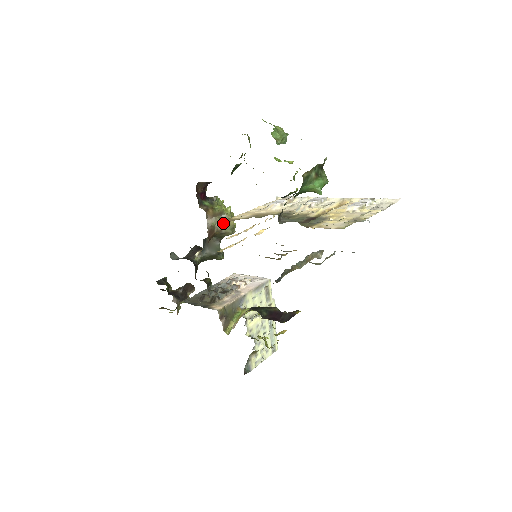
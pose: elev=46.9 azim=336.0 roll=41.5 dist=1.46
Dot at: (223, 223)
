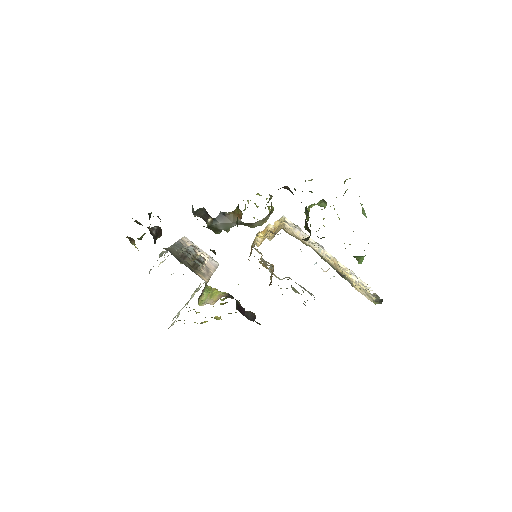
Dot at: (263, 220)
